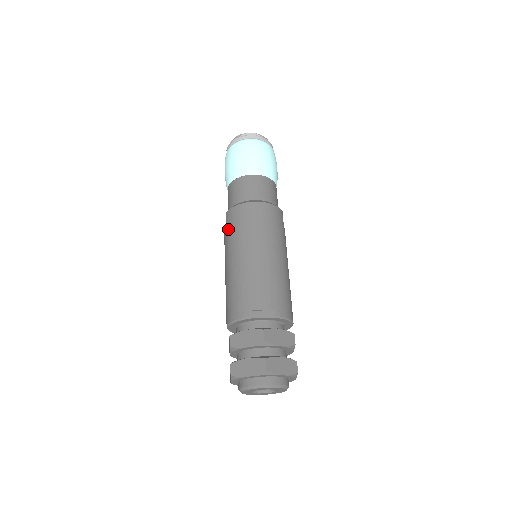
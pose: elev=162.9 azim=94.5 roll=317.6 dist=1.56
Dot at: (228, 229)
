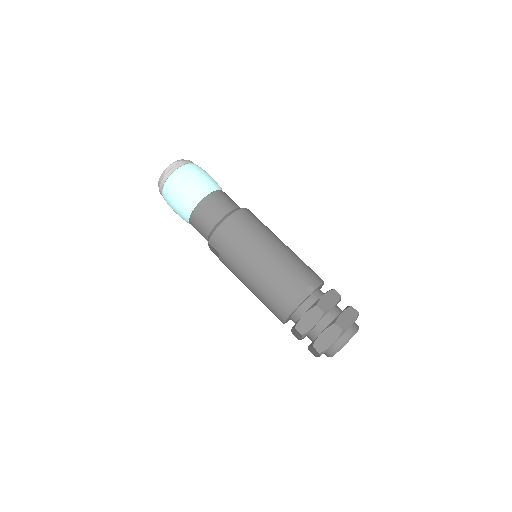
Dot at: (222, 254)
